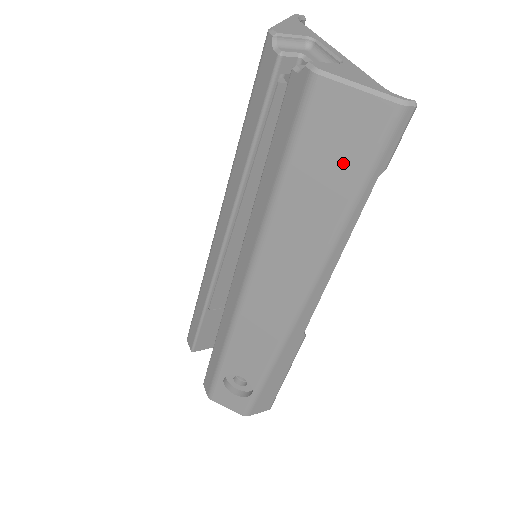
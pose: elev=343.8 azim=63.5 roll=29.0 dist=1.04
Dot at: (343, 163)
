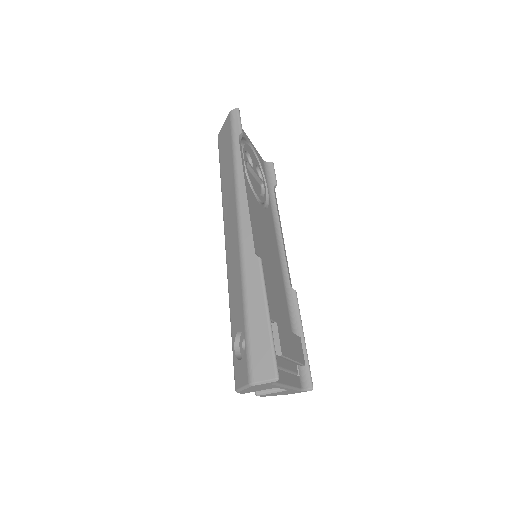
Dot at: (228, 147)
